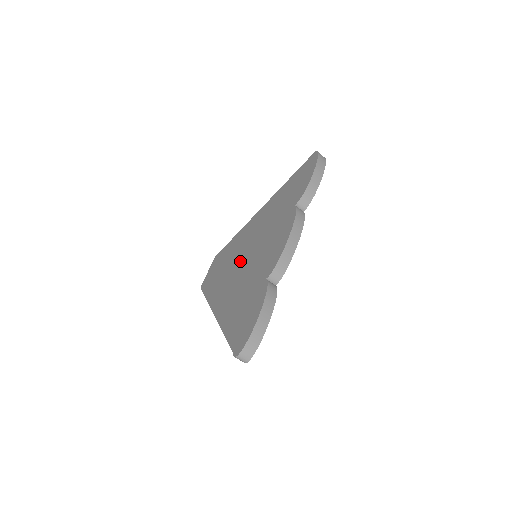
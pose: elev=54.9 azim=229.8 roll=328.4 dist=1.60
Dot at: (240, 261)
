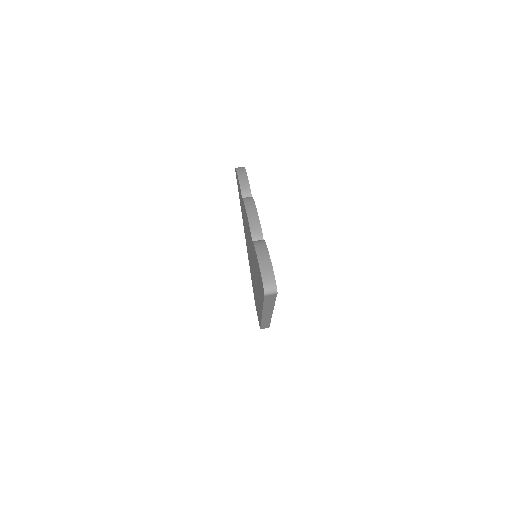
Dot at: occluded
